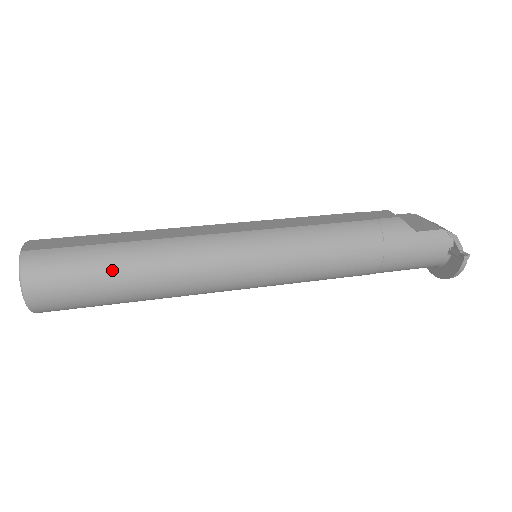
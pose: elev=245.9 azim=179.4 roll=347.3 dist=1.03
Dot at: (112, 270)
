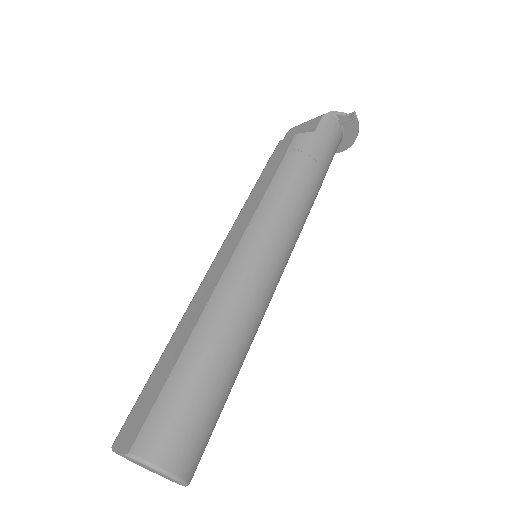
Dot at: (206, 374)
